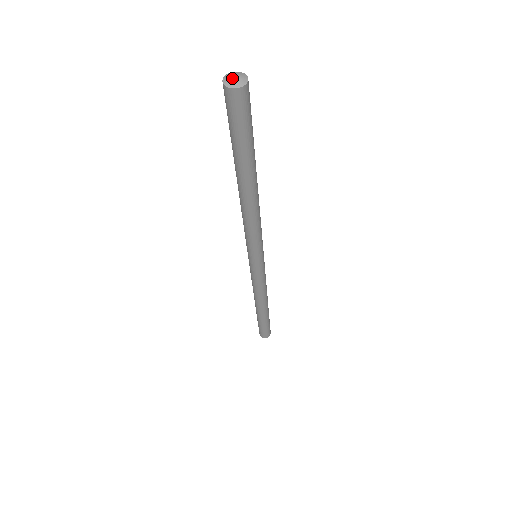
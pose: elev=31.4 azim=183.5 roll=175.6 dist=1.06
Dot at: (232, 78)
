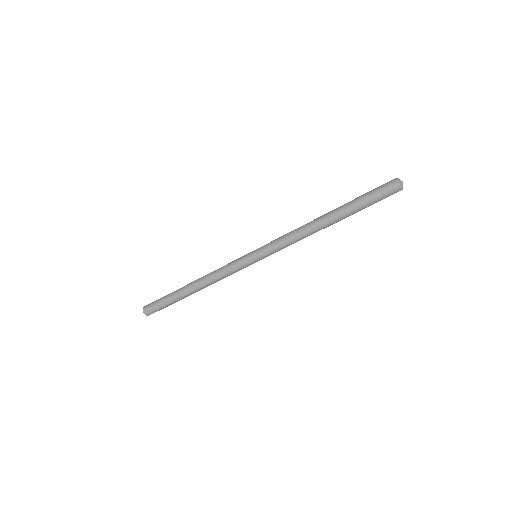
Dot at: (402, 181)
